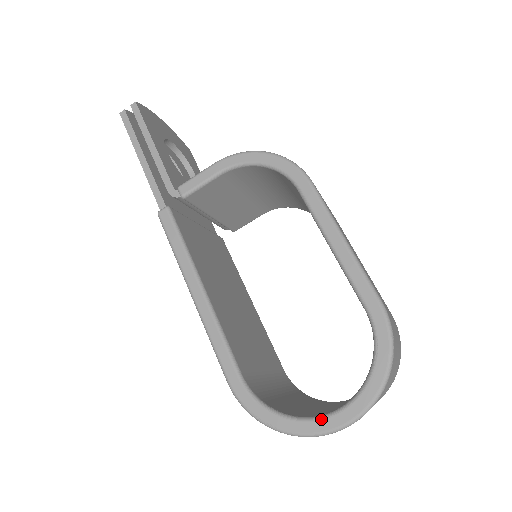
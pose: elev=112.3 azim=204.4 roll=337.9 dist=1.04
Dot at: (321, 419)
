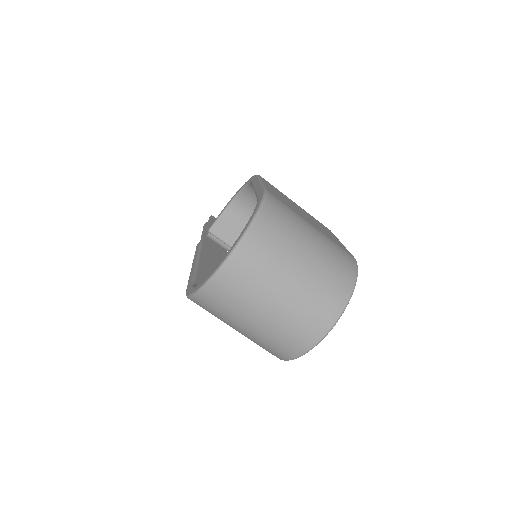
Dot at: (216, 267)
